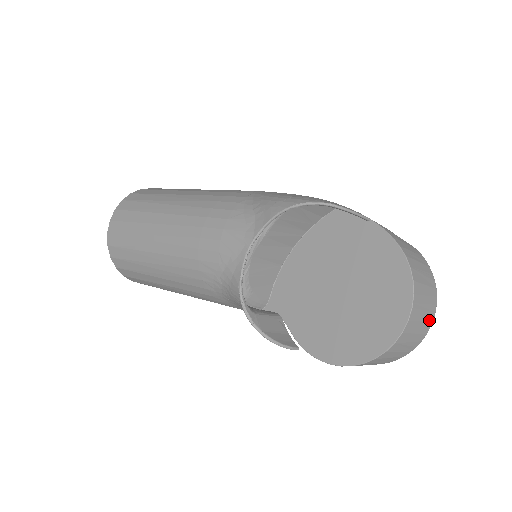
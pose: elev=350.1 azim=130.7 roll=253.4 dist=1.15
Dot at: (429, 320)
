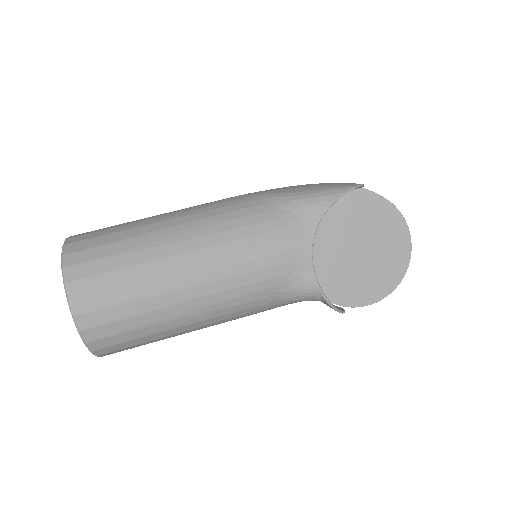
Dot at: occluded
